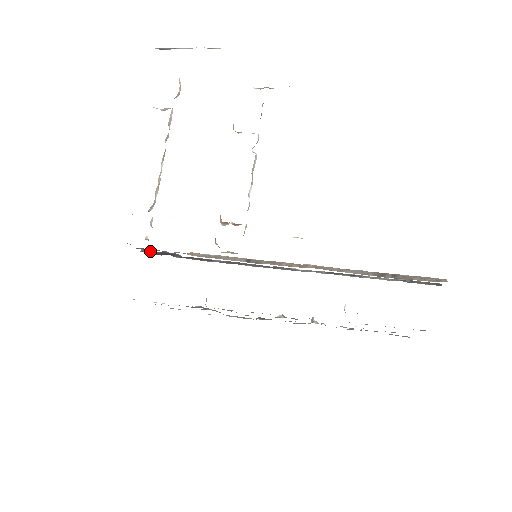
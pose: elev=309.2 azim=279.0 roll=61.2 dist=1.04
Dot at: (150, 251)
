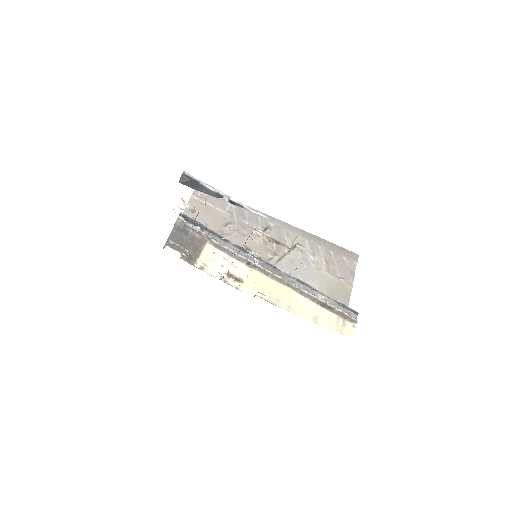
Dot at: (186, 216)
